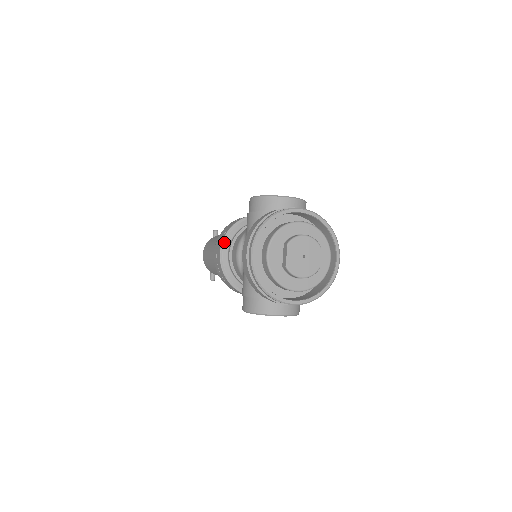
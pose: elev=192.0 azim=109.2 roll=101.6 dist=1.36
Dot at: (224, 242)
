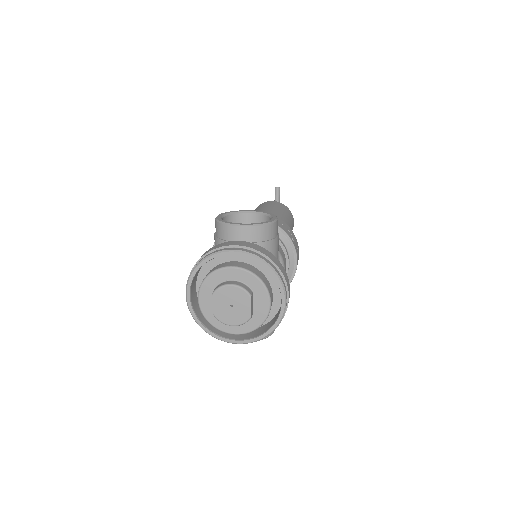
Dot at: occluded
